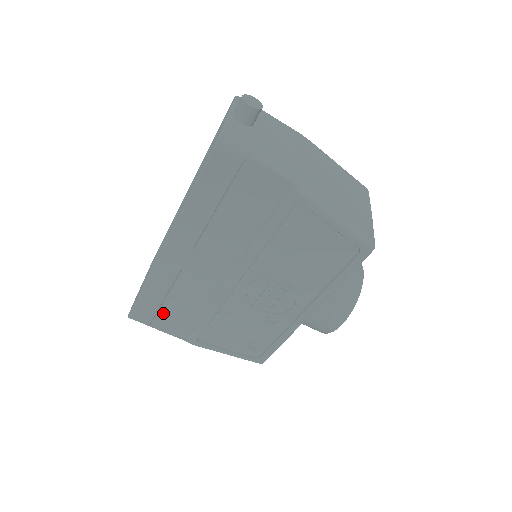
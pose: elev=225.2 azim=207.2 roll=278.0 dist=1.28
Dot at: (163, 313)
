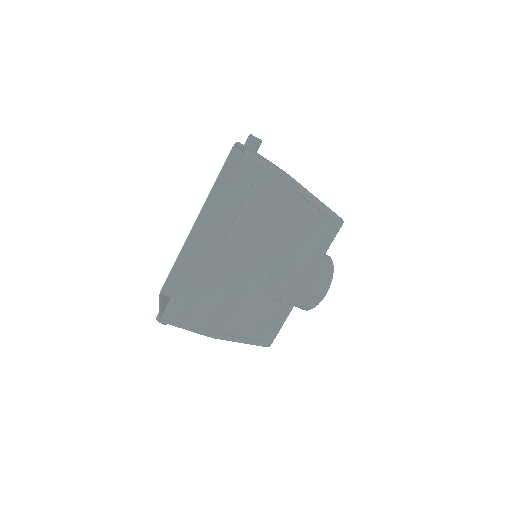
Dot at: (192, 309)
